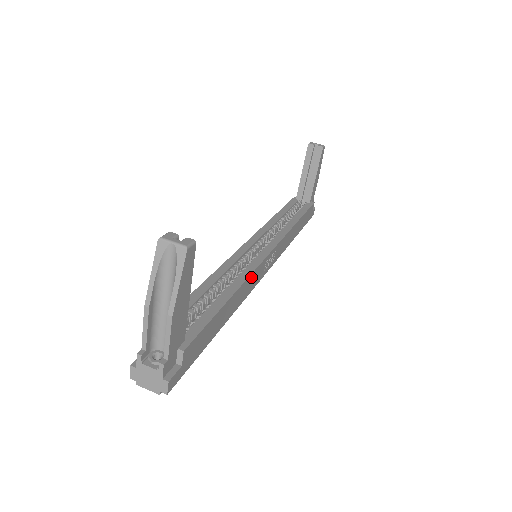
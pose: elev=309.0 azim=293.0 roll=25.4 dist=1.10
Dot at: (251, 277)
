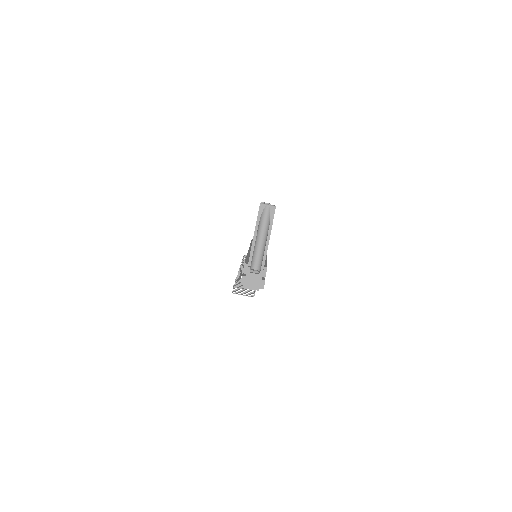
Dot at: occluded
